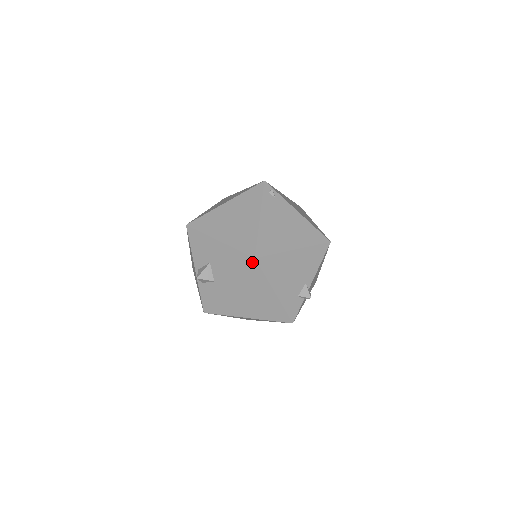
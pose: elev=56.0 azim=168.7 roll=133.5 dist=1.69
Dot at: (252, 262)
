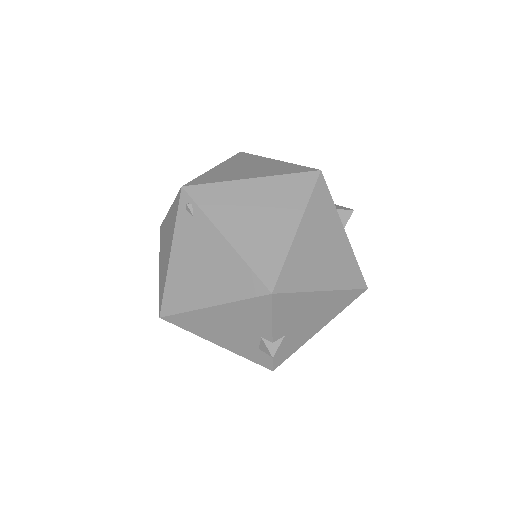
Dot at: occluded
